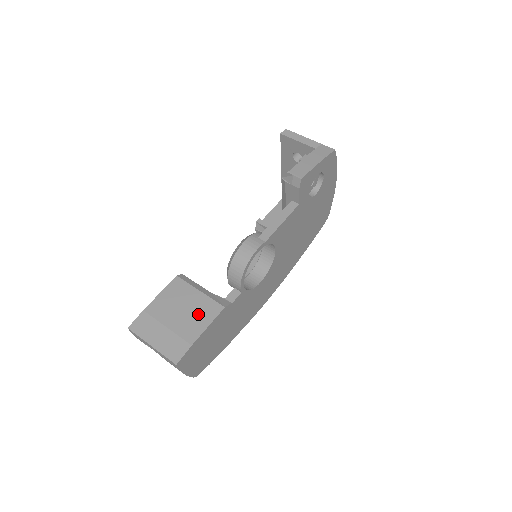
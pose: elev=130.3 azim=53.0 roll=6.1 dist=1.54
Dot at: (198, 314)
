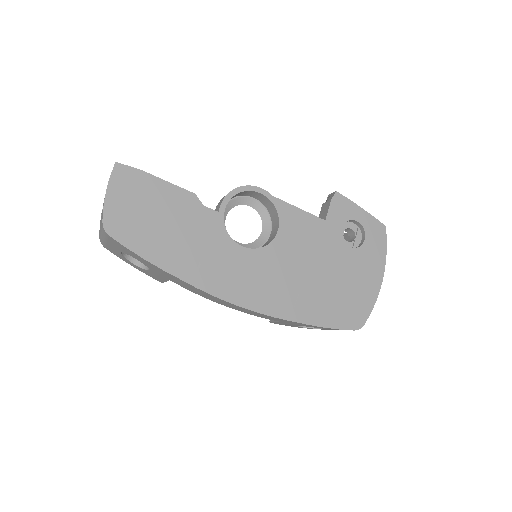
Dot at: occluded
